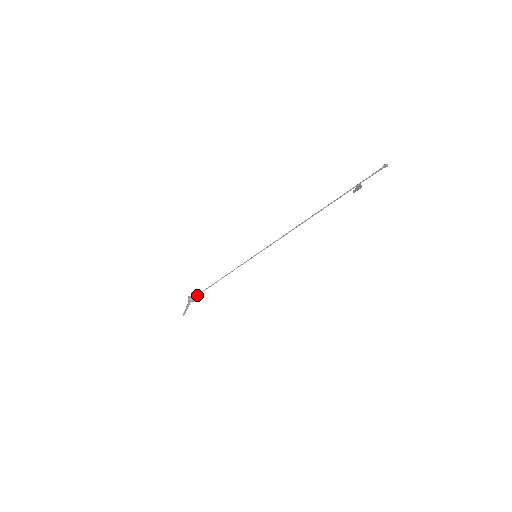
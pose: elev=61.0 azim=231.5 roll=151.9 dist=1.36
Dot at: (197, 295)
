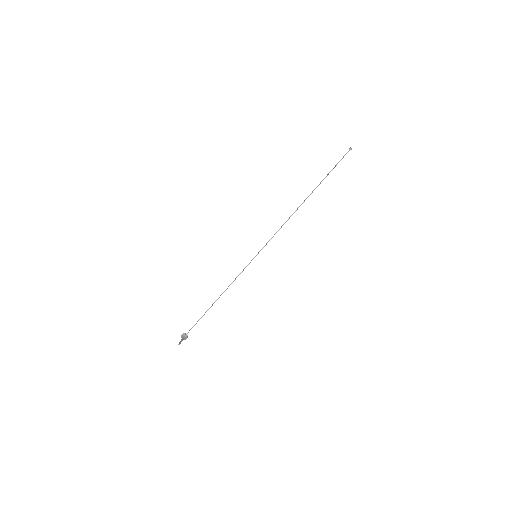
Dot at: (192, 327)
